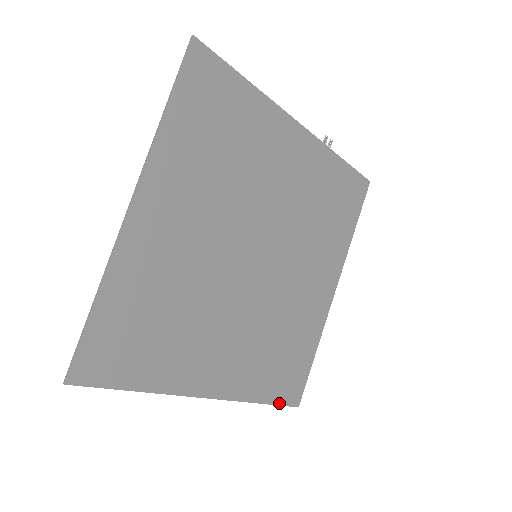
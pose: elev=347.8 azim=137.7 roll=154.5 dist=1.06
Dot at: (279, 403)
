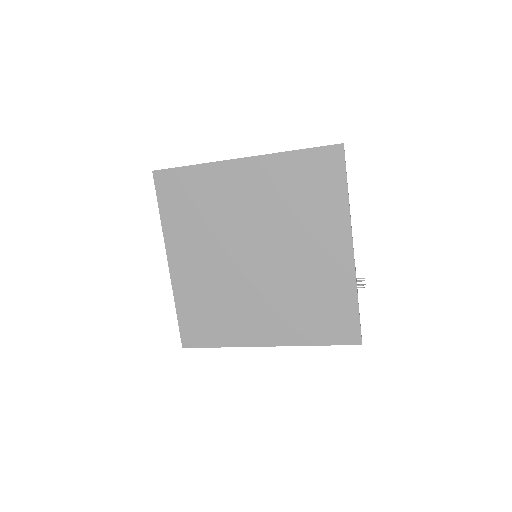
Dot at: (180, 326)
